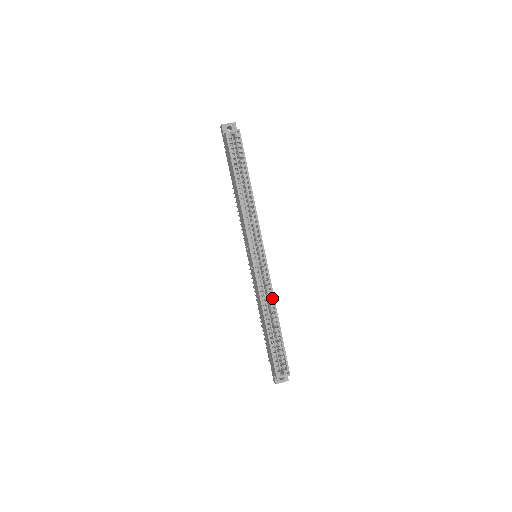
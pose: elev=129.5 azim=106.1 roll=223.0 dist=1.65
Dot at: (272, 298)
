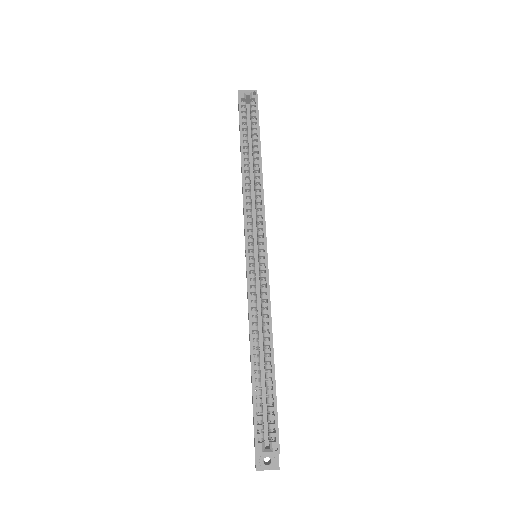
Dot at: (268, 315)
